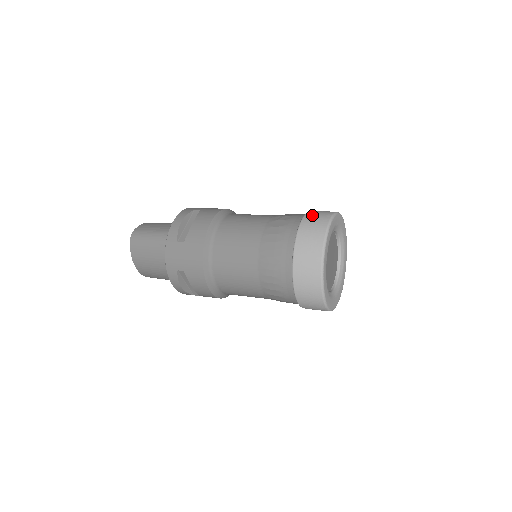
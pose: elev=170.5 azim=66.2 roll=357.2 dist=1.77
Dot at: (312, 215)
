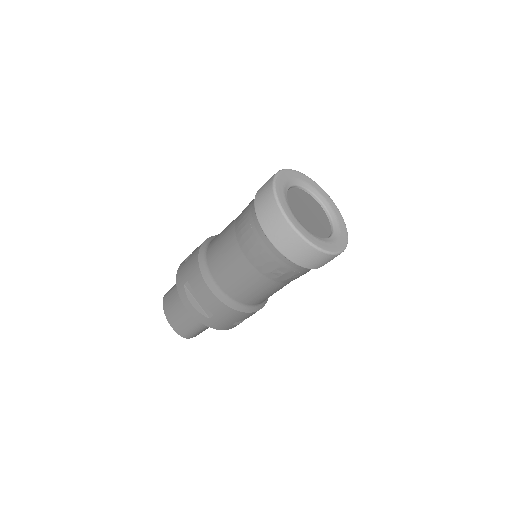
Dot at: occluded
